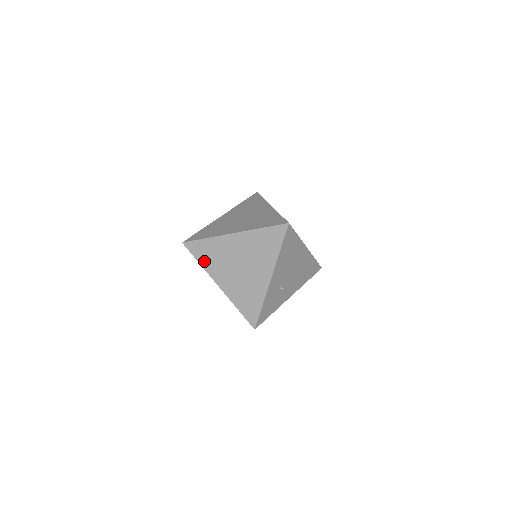
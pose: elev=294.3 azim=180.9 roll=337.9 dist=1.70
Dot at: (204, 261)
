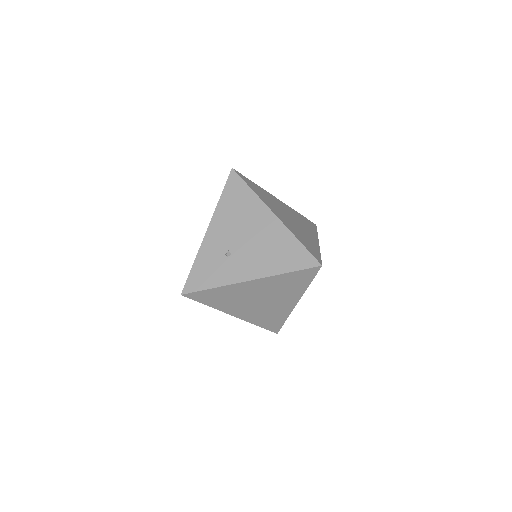
Dot at: occluded
